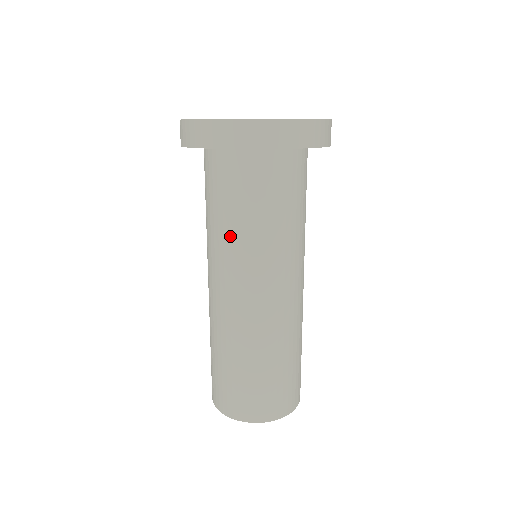
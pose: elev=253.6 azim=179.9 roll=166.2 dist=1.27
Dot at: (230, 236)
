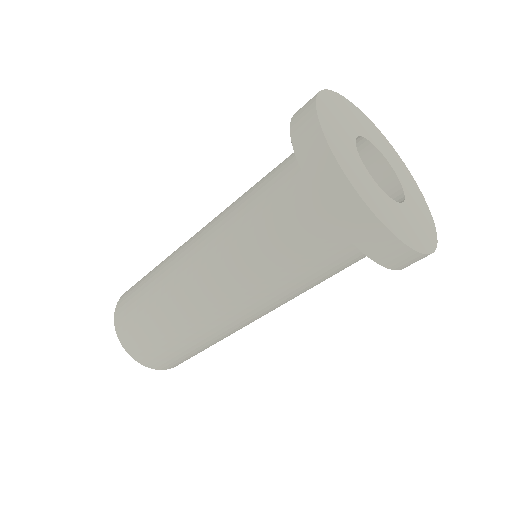
Dot at: (240, 228)
